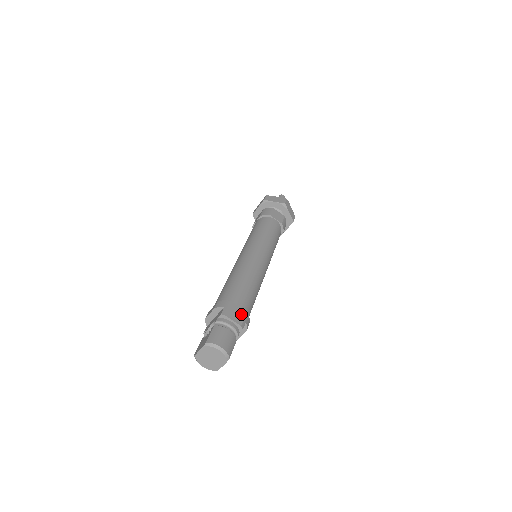
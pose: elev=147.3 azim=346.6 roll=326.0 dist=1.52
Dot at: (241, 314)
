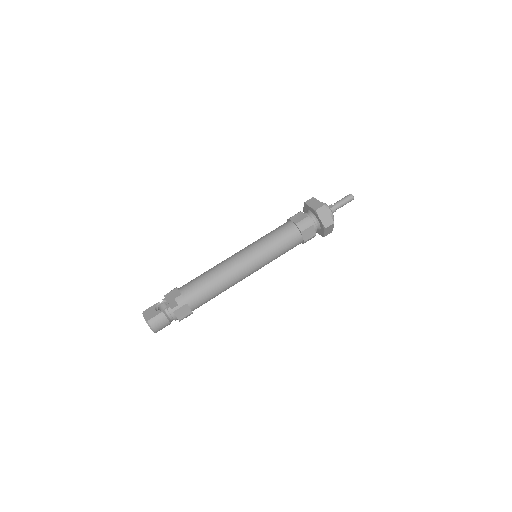
Dot at: (186, 313)
